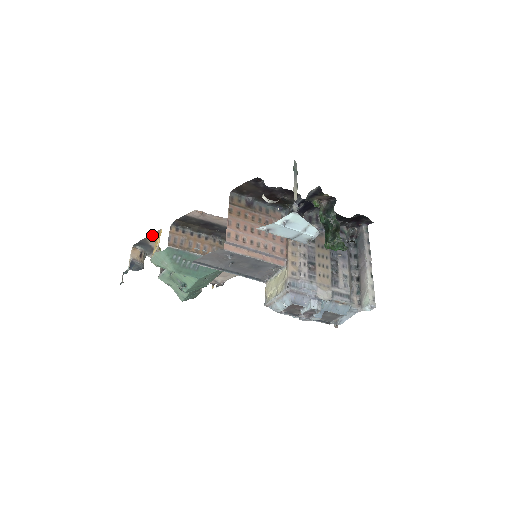
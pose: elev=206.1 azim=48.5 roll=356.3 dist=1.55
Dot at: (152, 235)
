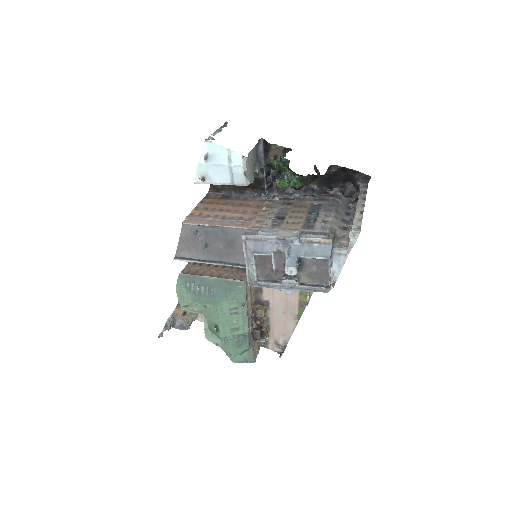
Dot at: occluded
